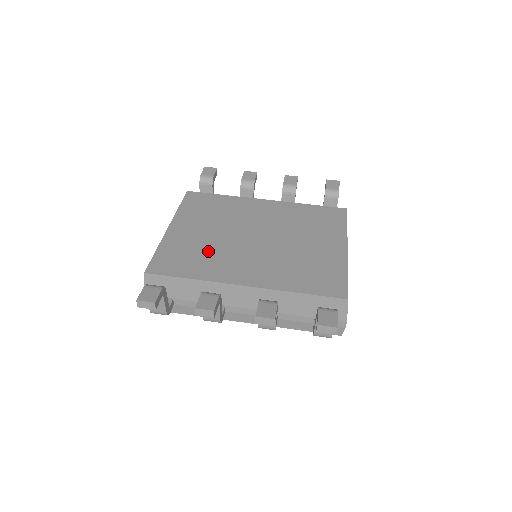
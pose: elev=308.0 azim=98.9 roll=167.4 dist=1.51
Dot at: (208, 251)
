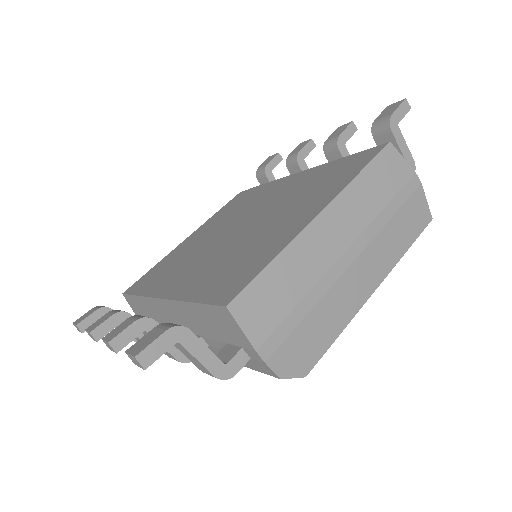
Dot at: (181, 259)
